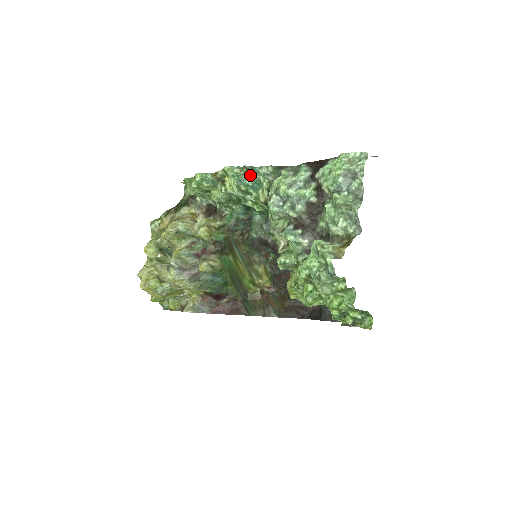
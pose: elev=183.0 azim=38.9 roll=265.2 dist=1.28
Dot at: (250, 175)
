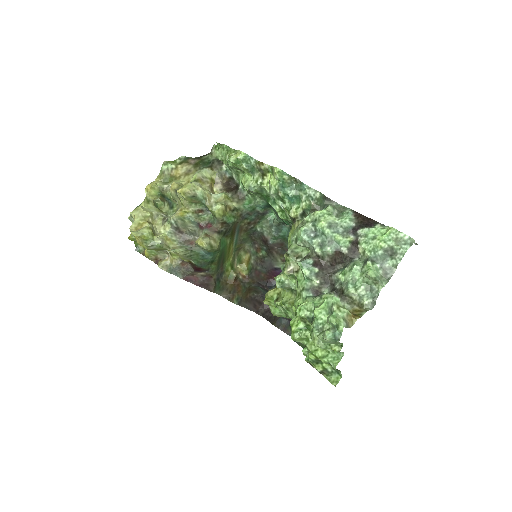
Dot at: (295, 187)
